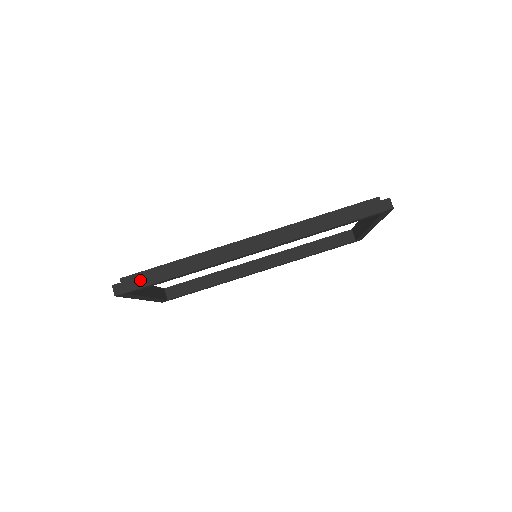
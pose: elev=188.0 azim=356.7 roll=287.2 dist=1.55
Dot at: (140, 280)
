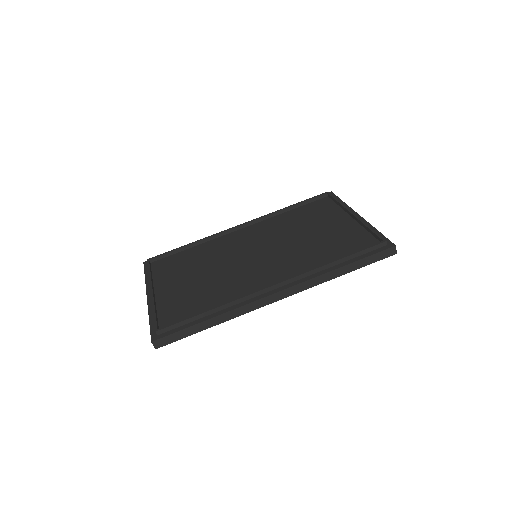
Dot at: (178, 334)
